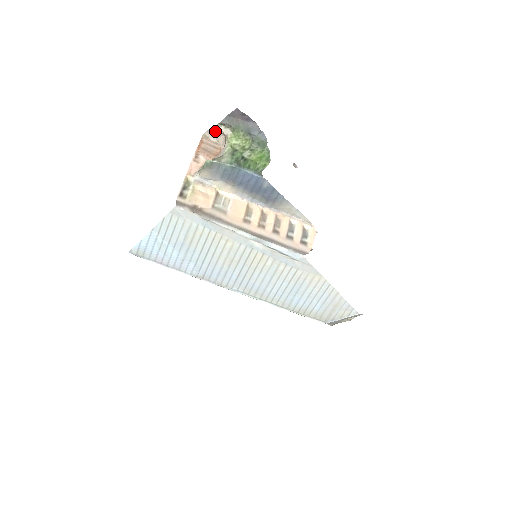
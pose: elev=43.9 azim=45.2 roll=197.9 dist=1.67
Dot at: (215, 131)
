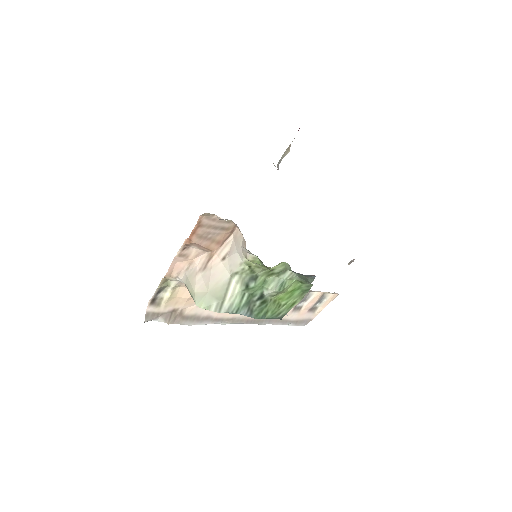
Dot at: occluded
